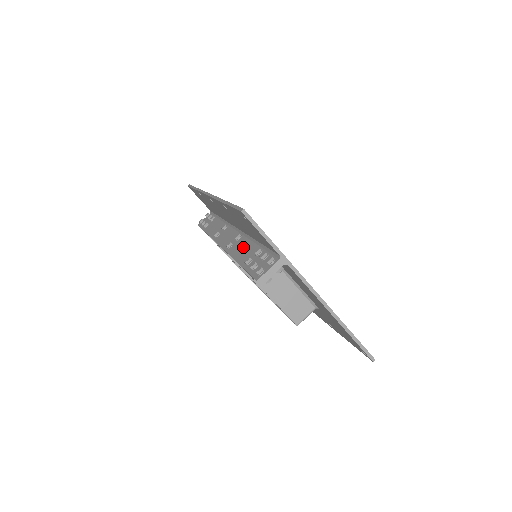
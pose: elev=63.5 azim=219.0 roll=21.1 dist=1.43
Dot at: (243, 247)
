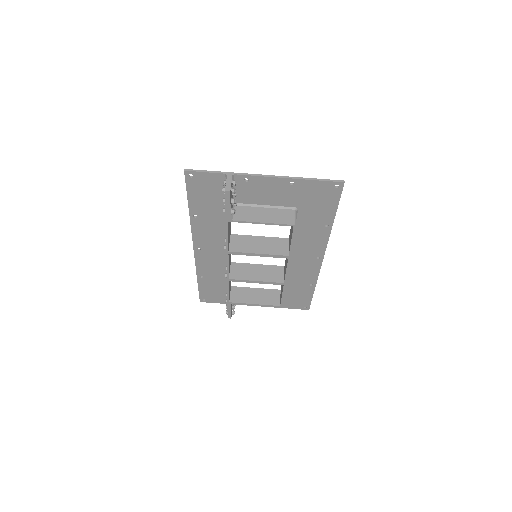
Dot at: occluded
